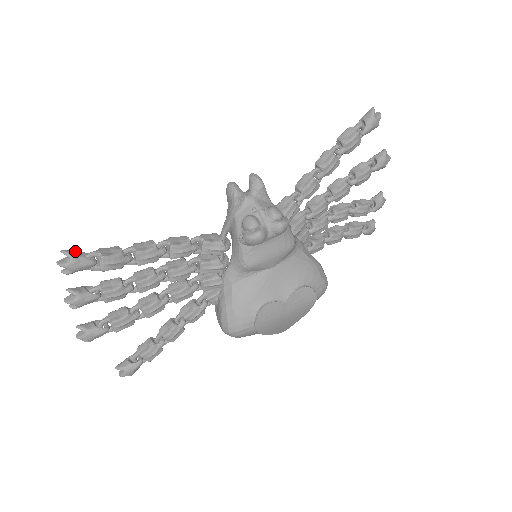
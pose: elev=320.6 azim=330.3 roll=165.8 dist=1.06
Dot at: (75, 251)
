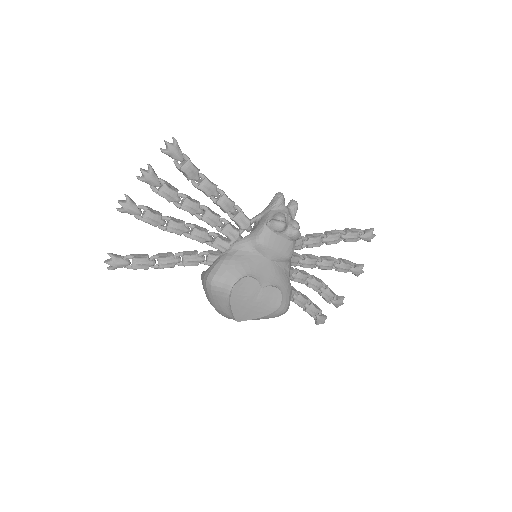
Dot at: (178, 145)
